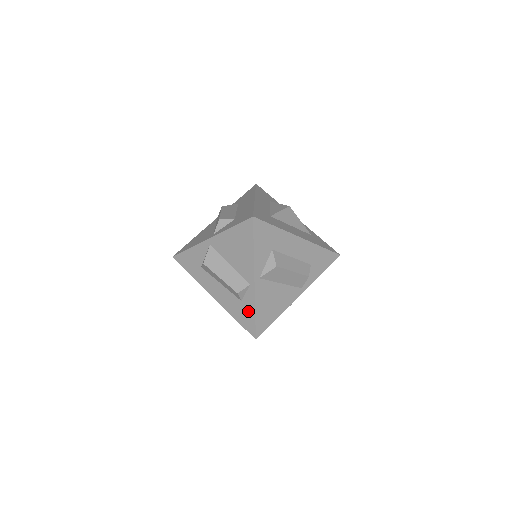
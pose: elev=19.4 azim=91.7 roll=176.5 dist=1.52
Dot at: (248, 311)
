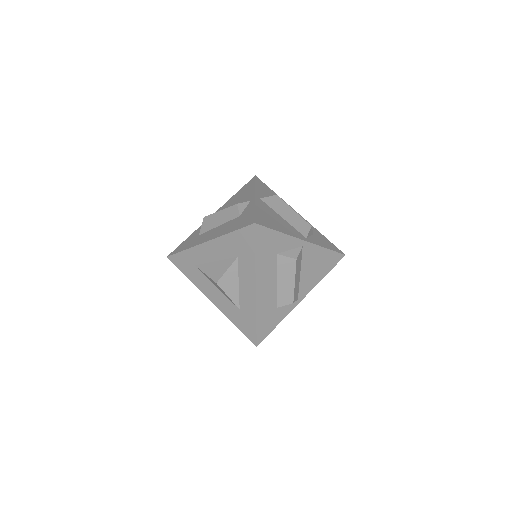
Dot at: (247, 215)
